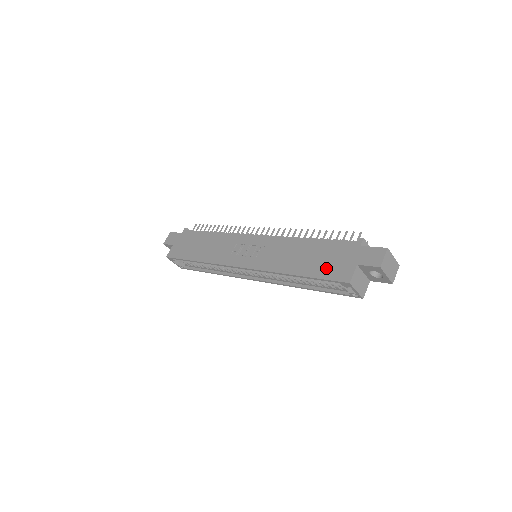
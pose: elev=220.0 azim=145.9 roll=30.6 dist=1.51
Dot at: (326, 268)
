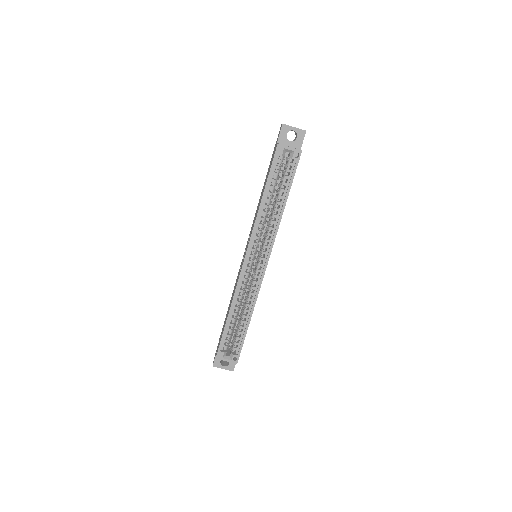
Dot at: (269, 168)
